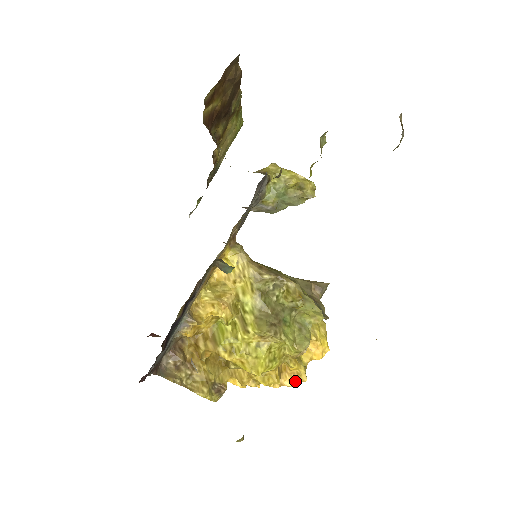
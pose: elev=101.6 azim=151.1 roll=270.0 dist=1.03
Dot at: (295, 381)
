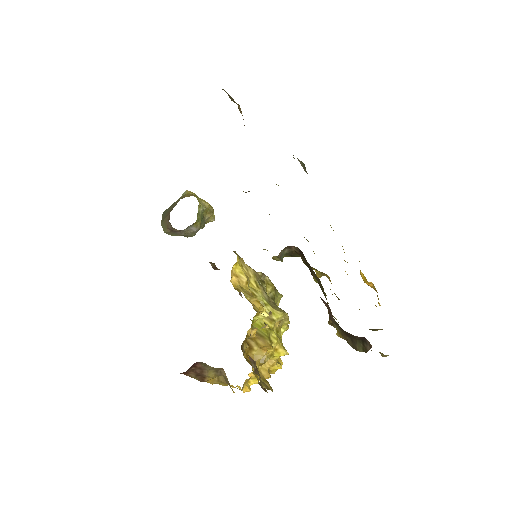
Dot at: occluded
